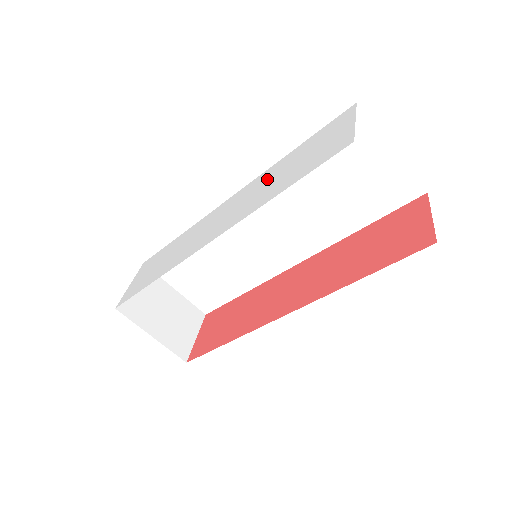
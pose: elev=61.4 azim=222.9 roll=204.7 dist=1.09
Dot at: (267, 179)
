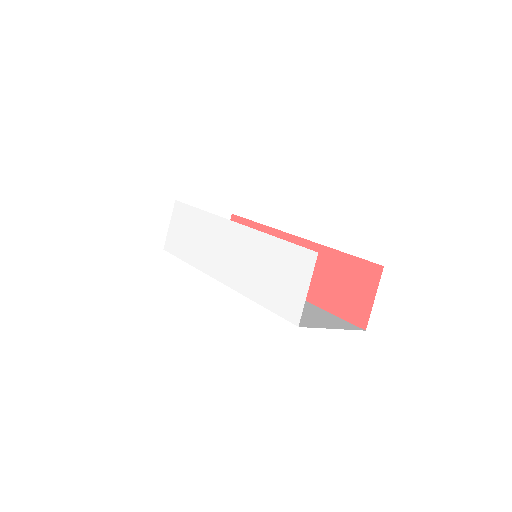
Dot at: (254, 253)
